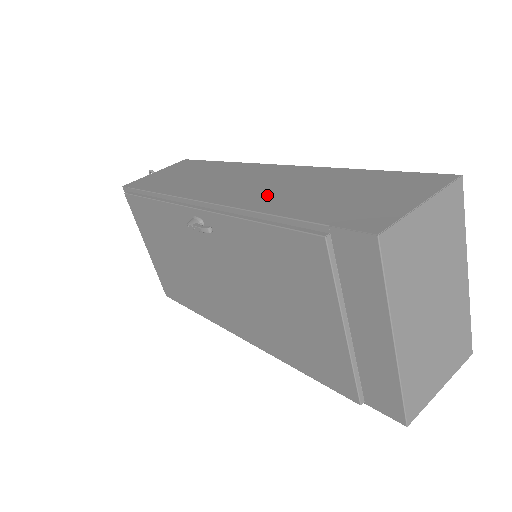
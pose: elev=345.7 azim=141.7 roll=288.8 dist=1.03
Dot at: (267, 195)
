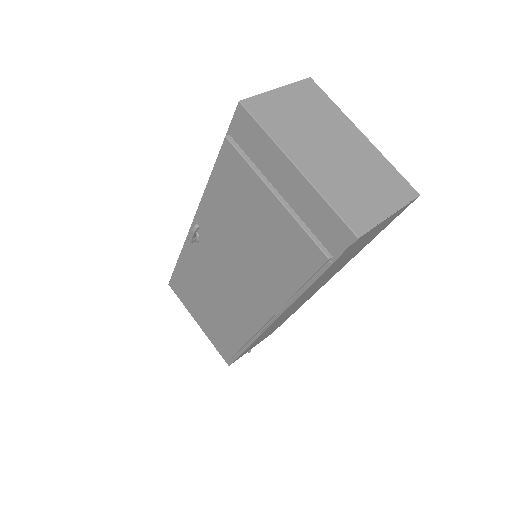
Dot at: occluded
